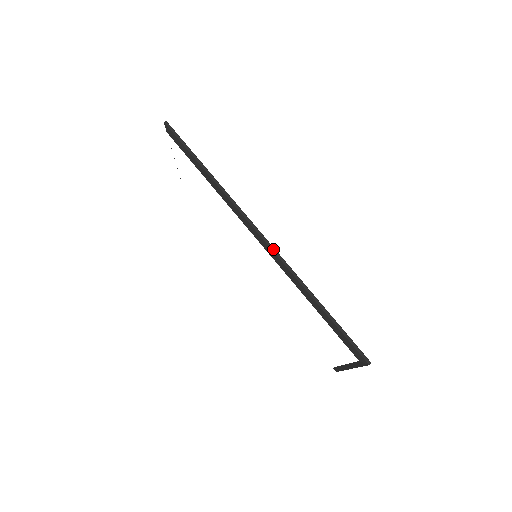
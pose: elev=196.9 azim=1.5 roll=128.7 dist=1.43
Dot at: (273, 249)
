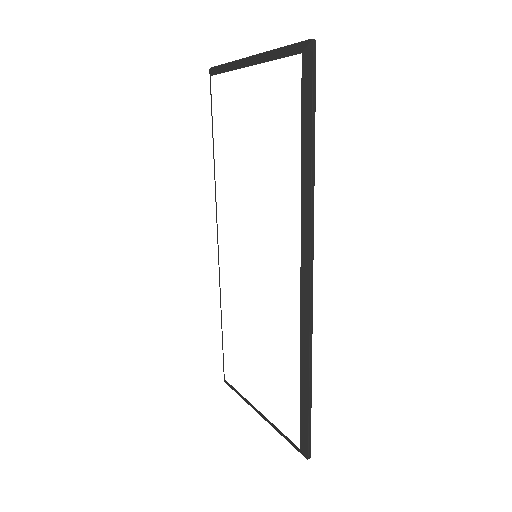
Dot at: (312, 304)
